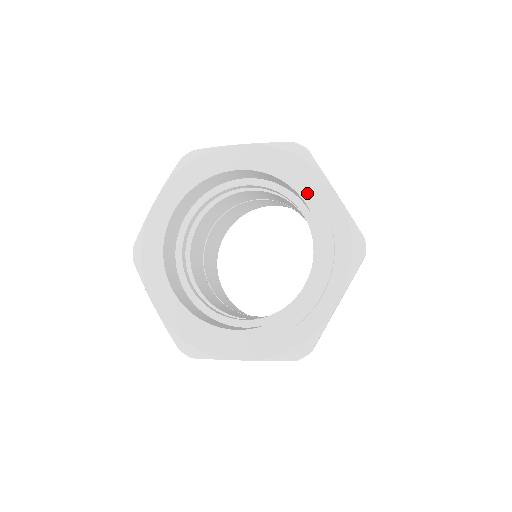
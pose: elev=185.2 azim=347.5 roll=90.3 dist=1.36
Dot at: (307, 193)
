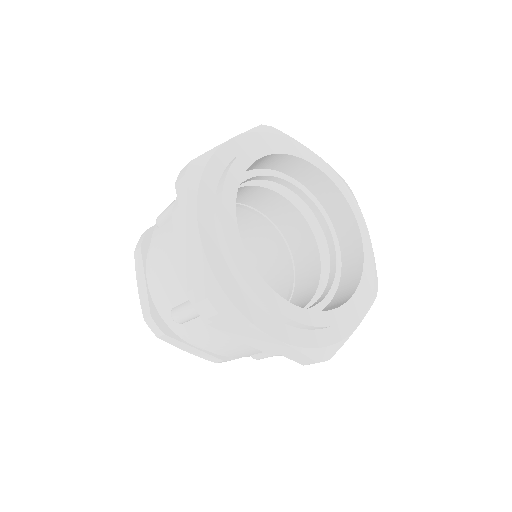
Dot at: (312, 158)
